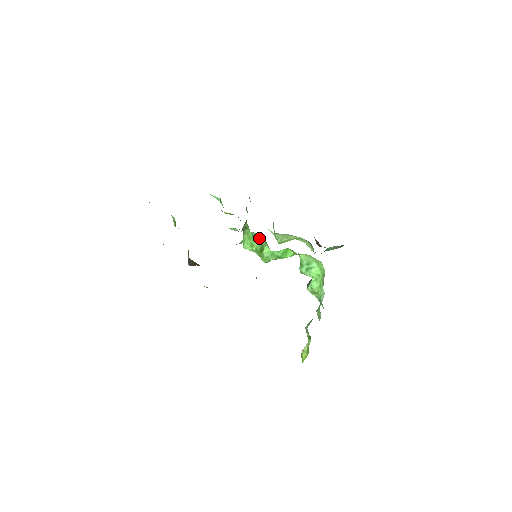
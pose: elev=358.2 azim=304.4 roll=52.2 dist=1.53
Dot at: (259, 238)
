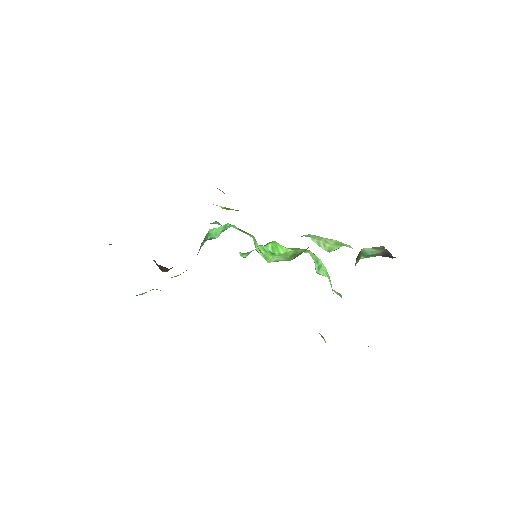
Dot at: (246, 232)
